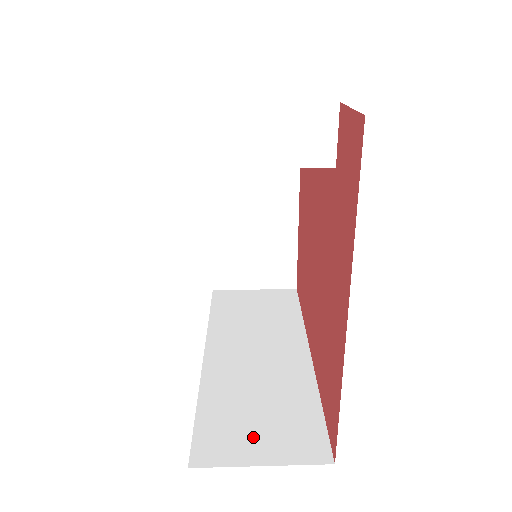
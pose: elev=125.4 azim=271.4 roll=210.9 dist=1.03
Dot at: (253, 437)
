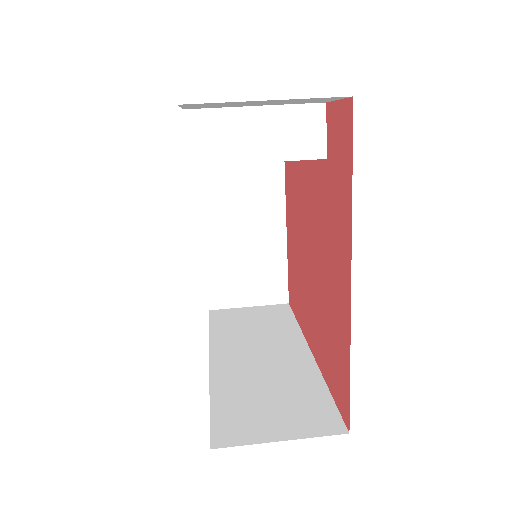
Dot at: (268, 420)
